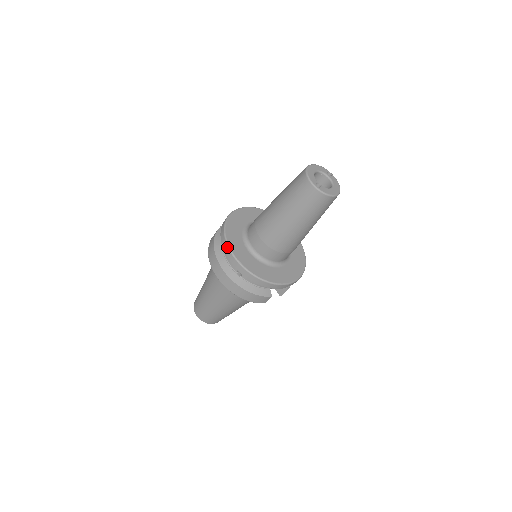
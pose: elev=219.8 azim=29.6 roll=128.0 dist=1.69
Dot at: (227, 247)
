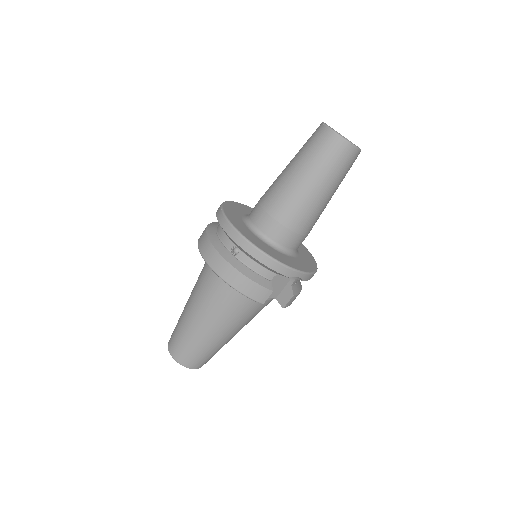
Dot at: (223, 216)
